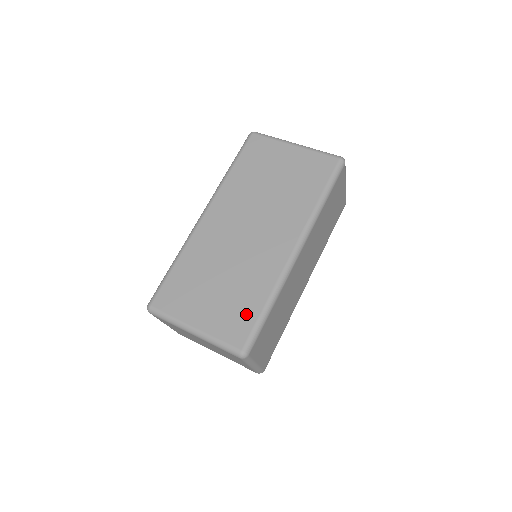
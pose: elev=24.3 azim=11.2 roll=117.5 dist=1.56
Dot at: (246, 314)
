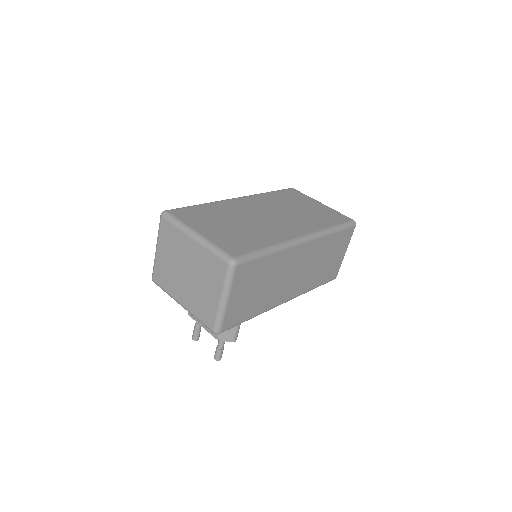
Dot at: (248, 244)
